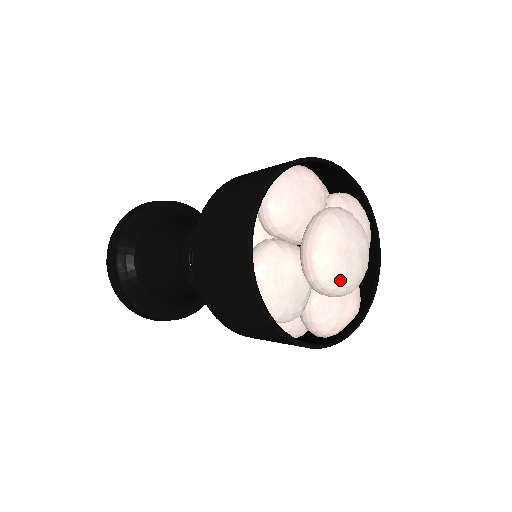
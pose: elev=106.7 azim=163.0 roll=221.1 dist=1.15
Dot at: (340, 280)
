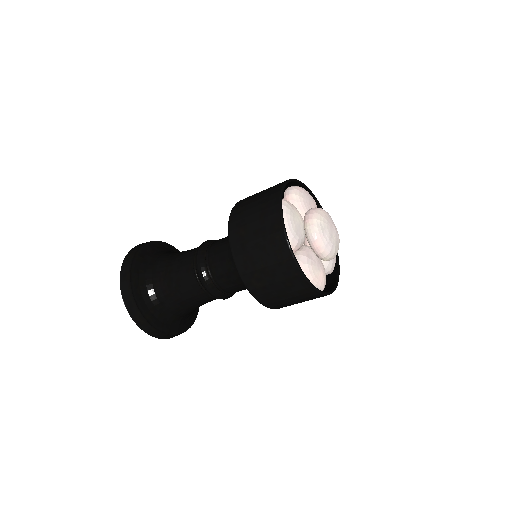
Dot at: (325, 235)
